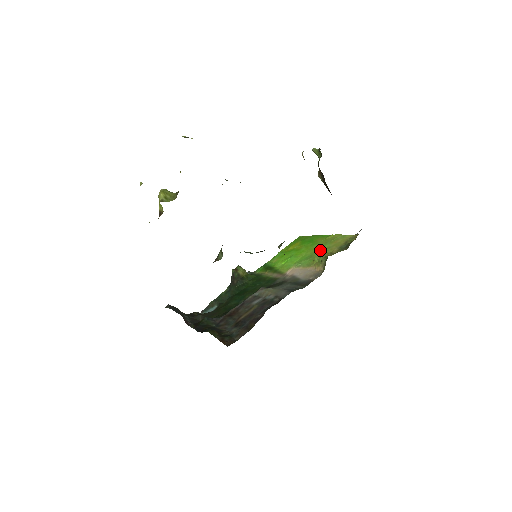
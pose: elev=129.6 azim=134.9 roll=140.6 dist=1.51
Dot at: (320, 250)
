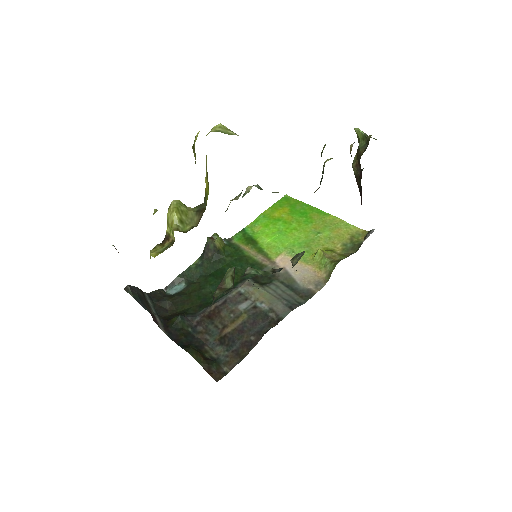
Dot at: (318, 238)
